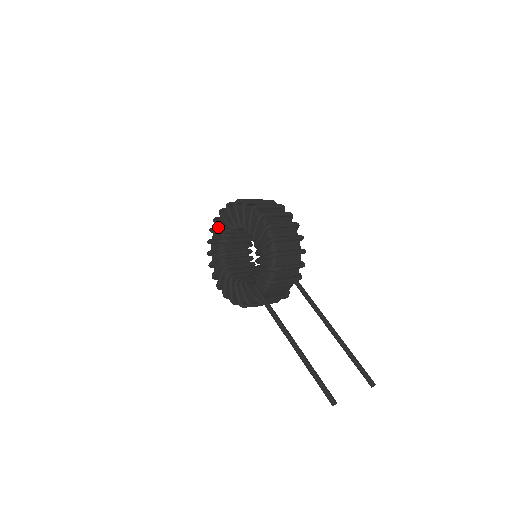
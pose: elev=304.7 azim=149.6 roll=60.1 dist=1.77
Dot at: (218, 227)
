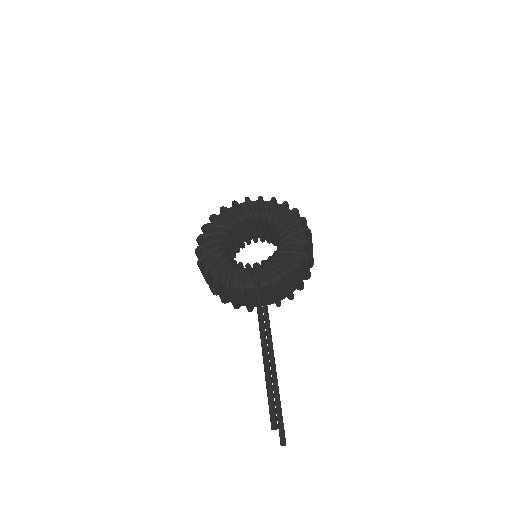
Dot at: (245, 206)
